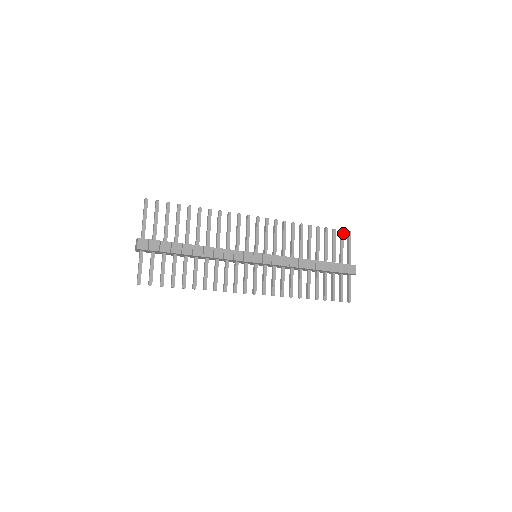
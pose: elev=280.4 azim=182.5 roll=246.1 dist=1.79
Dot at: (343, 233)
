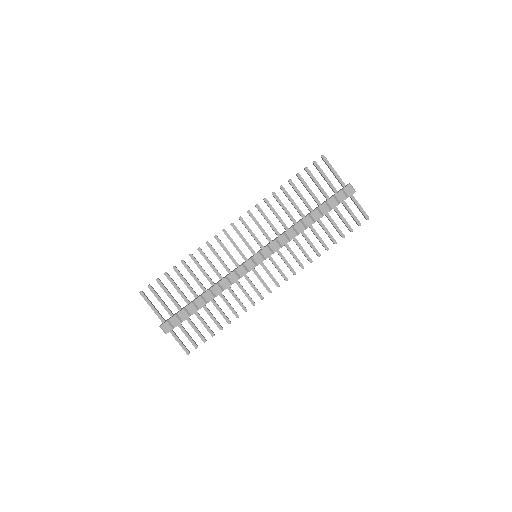
Dot at: (316, 163)
